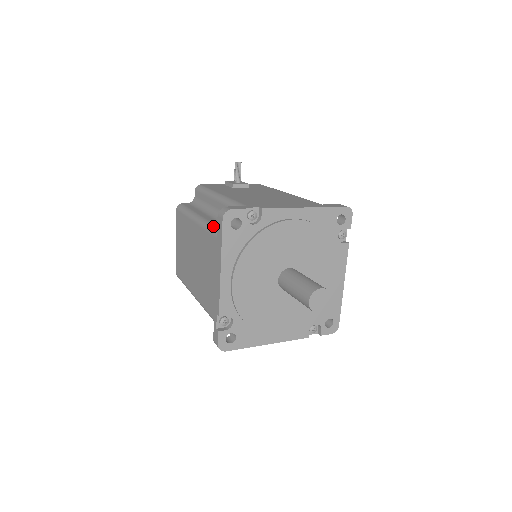
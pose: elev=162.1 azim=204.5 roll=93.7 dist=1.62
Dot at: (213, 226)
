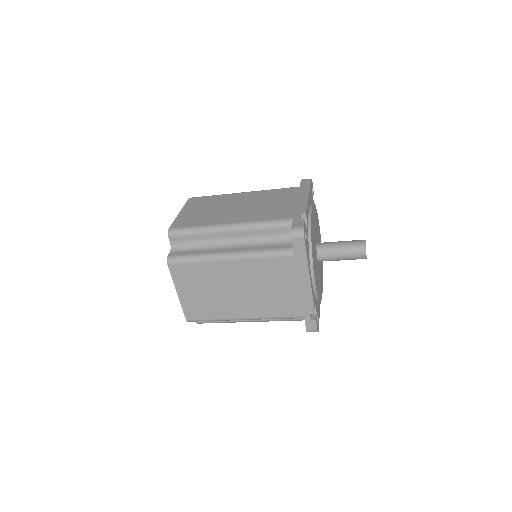
Dot at: occluded
